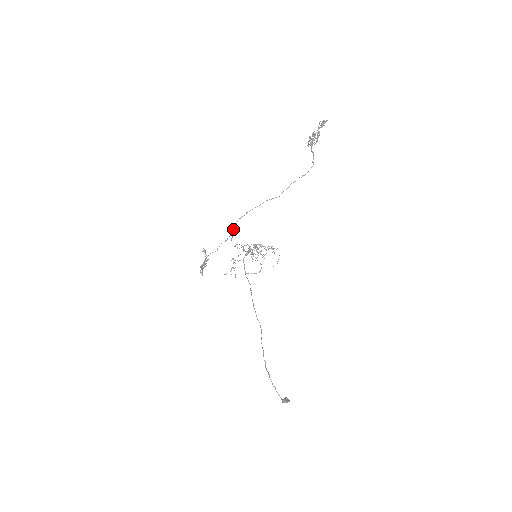
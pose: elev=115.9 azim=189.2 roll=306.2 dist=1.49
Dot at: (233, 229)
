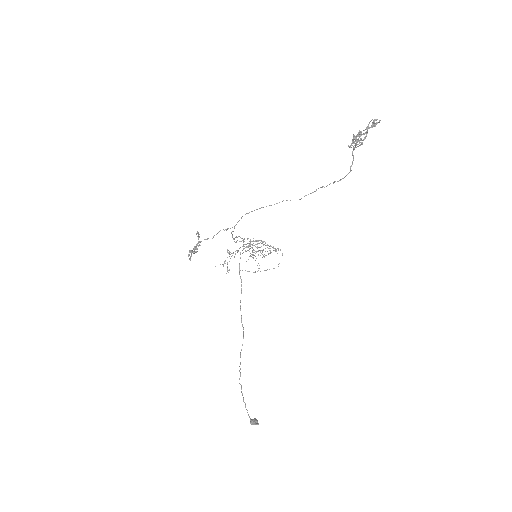
Dot at: occluded
